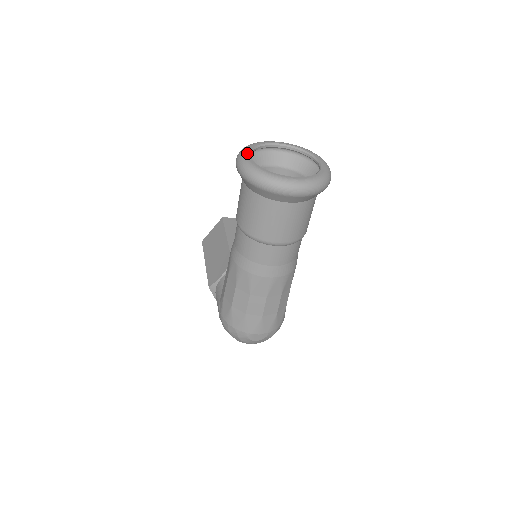
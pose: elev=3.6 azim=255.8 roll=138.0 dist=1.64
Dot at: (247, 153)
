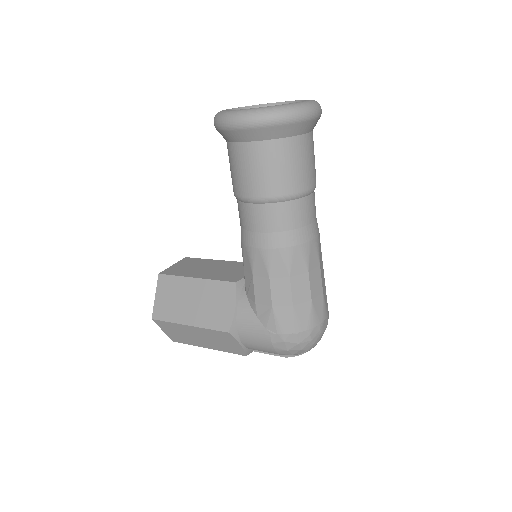
Dot at: occluded
